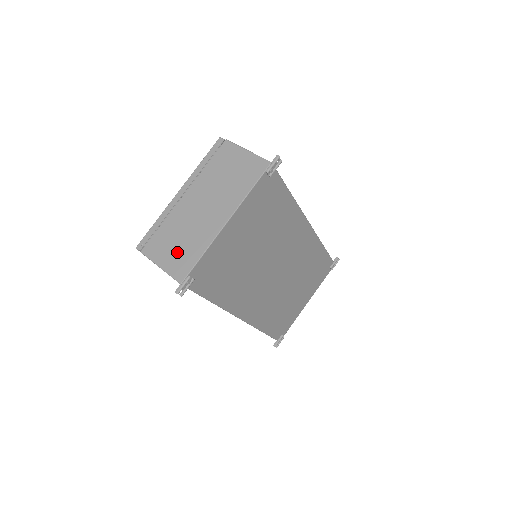
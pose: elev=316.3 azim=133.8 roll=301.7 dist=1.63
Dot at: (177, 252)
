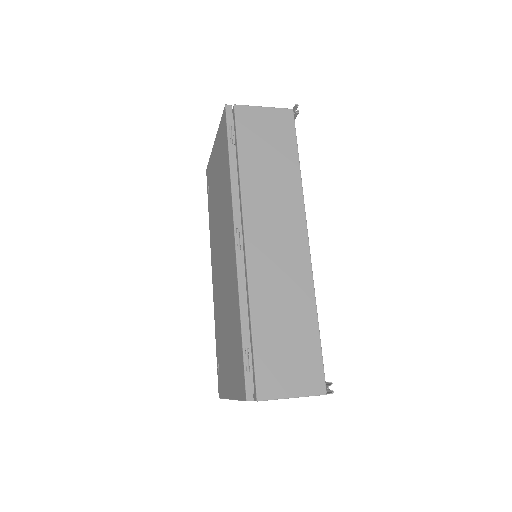
Dot at: occluded
